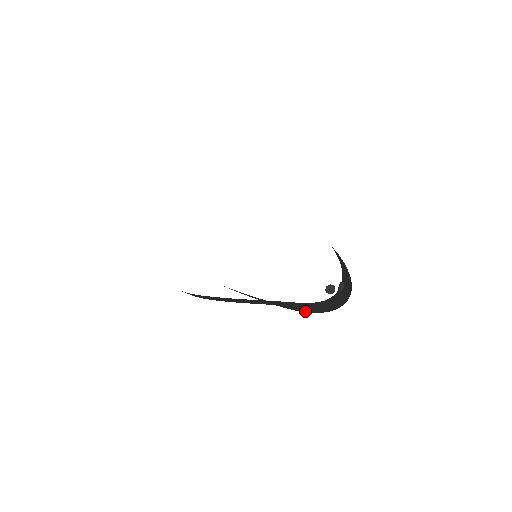
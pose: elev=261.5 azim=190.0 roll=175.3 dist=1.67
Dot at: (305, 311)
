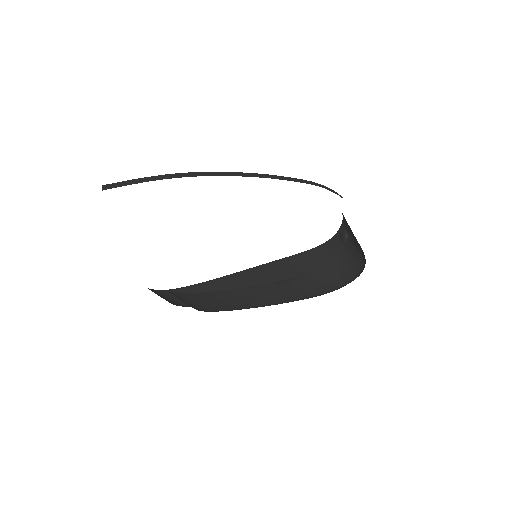
Dot at: (316, 287)
